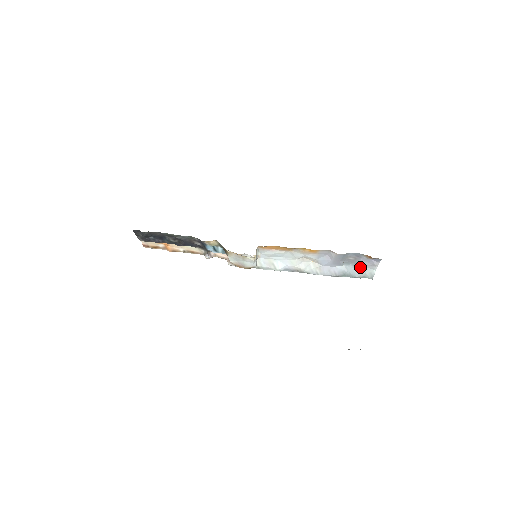
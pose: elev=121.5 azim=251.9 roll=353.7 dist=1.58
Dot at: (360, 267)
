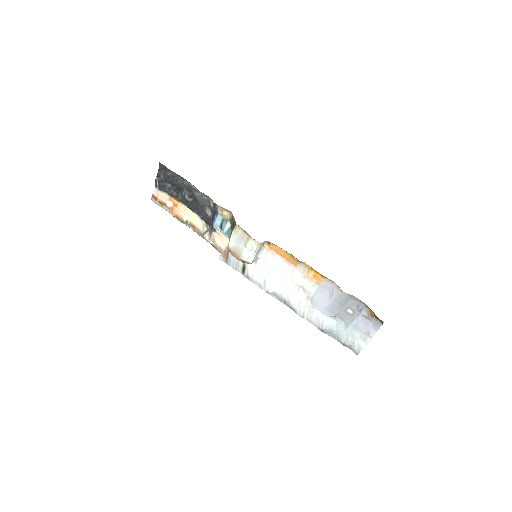
Dot at: (352, 331)
